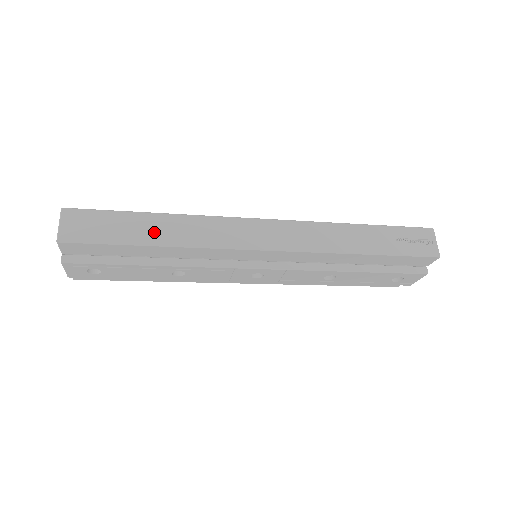
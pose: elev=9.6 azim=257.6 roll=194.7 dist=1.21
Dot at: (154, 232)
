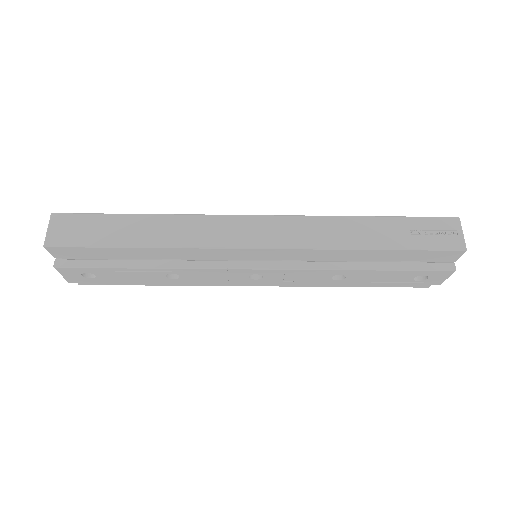
Dot at: (139, 233)
